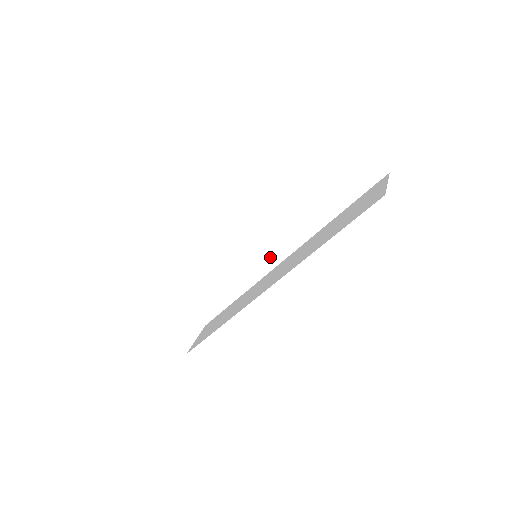
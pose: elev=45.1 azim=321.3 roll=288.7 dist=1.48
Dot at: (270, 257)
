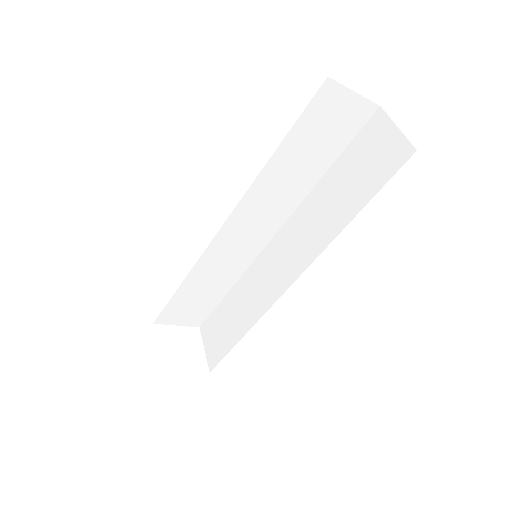
Dot at: (282, 279)
